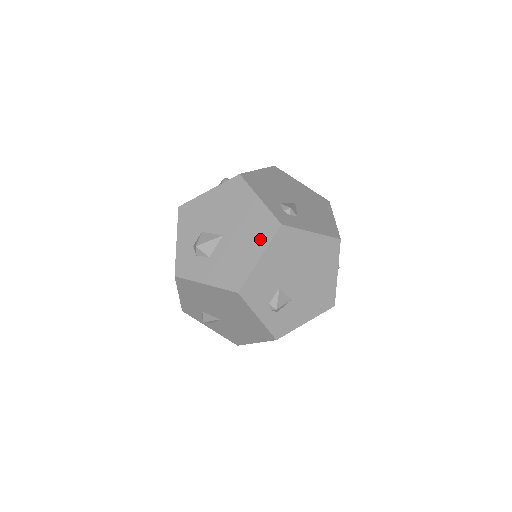
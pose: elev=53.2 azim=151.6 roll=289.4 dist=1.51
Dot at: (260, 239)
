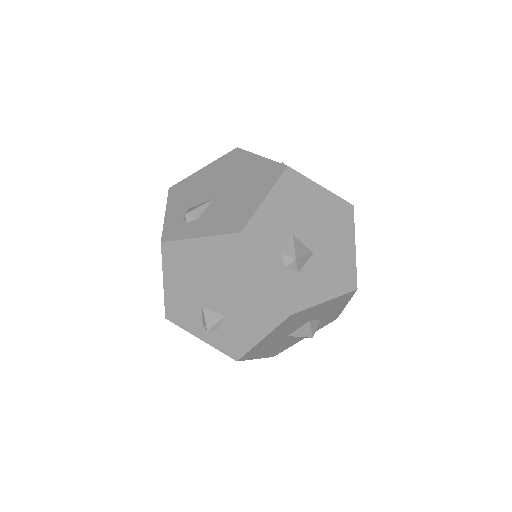
Dot at: occluded
